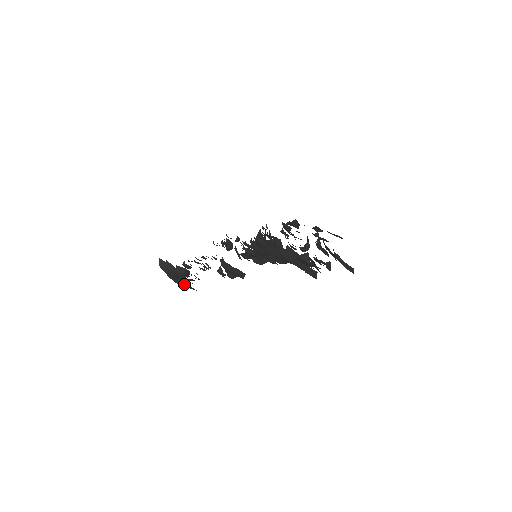
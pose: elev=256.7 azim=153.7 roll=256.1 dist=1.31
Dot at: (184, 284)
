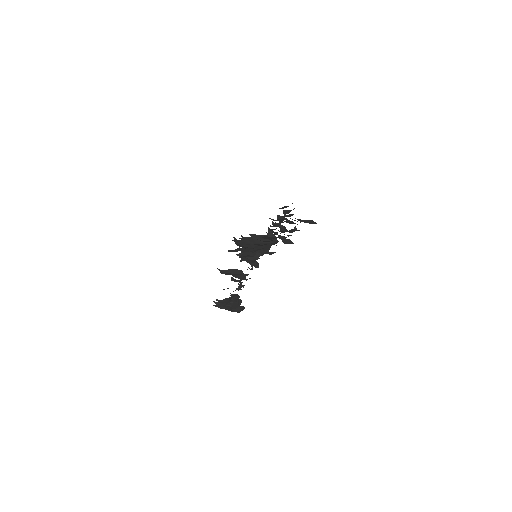
Dot at: (224, 304)
